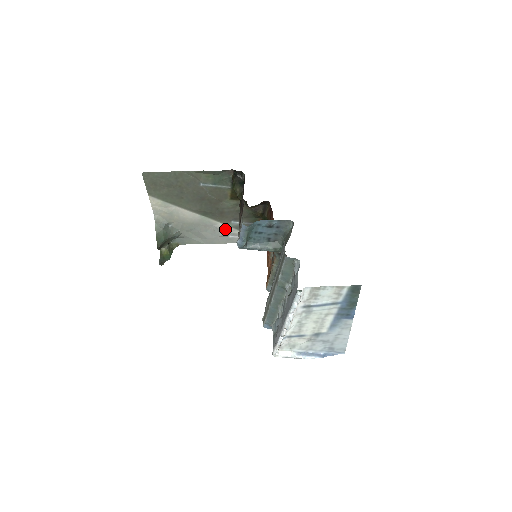
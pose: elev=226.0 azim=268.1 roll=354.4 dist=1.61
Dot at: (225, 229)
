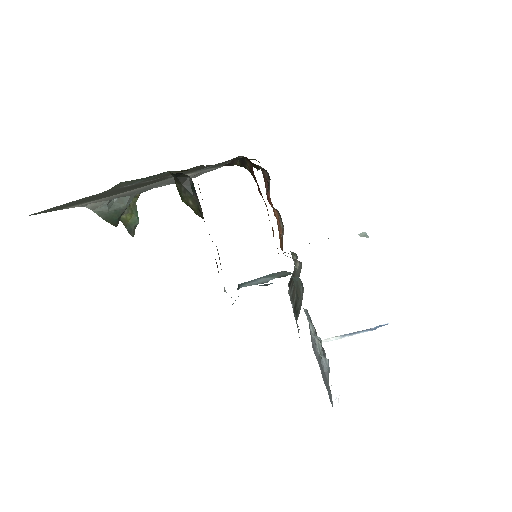
Dot at: (193, 174)
